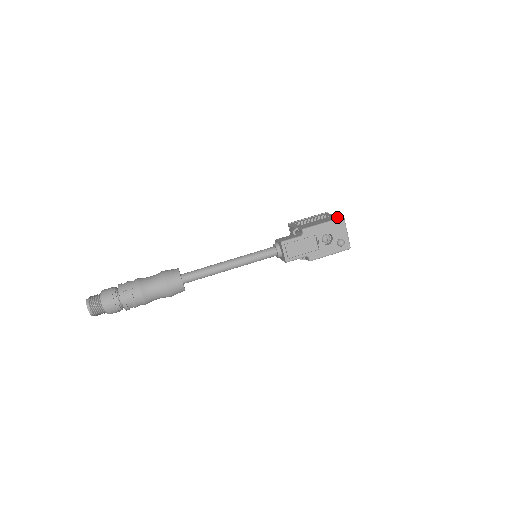
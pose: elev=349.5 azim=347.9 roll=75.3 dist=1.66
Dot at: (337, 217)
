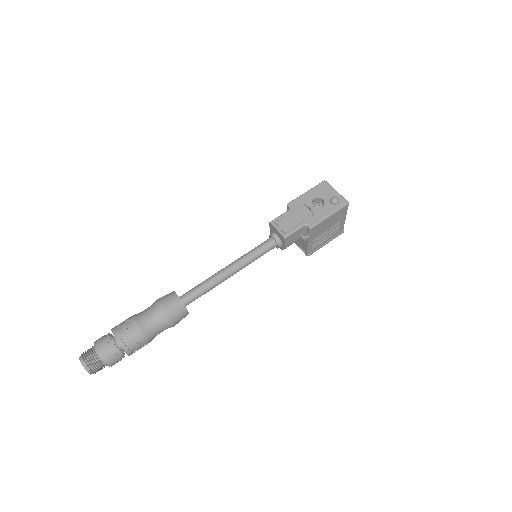
Dot at: occluded
